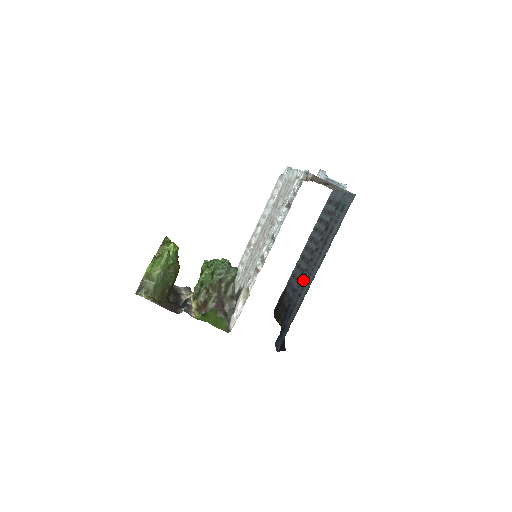
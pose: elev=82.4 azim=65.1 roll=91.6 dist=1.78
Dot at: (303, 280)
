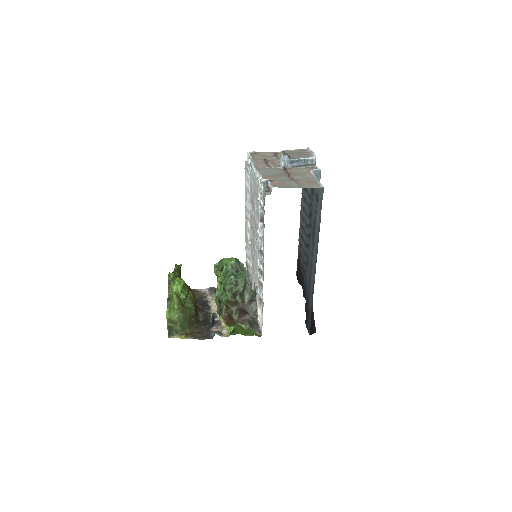
Dot at: (308, 267)
